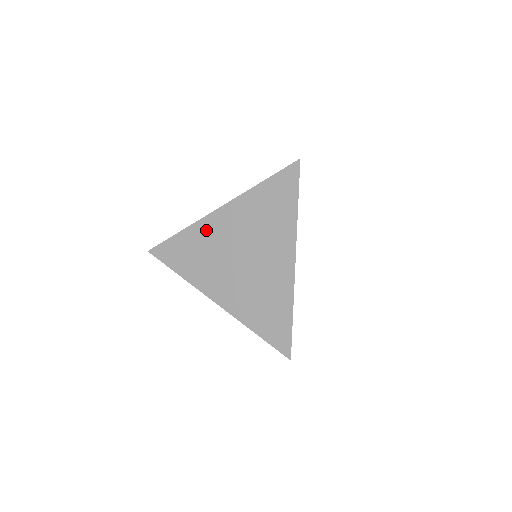
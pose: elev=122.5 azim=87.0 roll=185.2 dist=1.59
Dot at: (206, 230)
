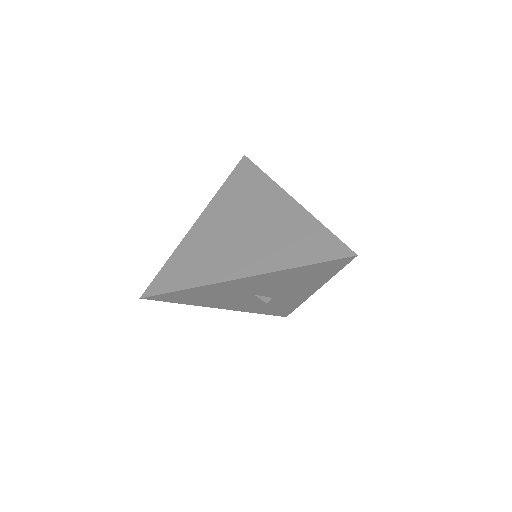
Dot at: (195, 239)
